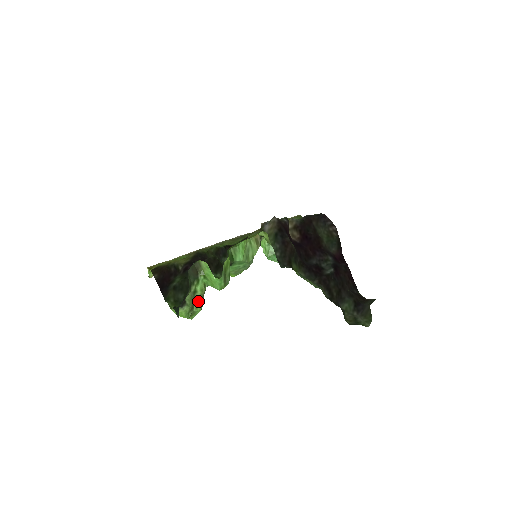
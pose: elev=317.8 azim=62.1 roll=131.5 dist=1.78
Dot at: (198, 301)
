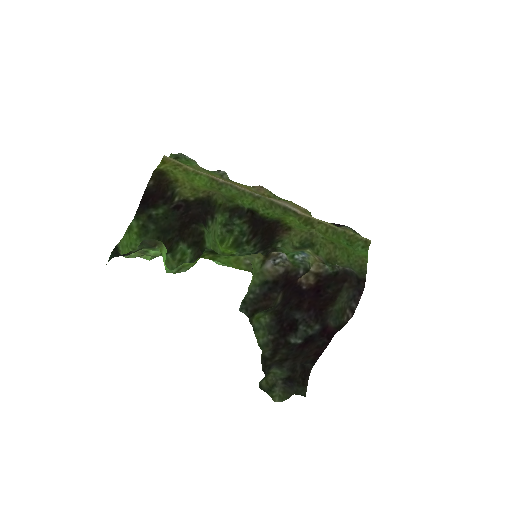
Dot at: (149, 255)
